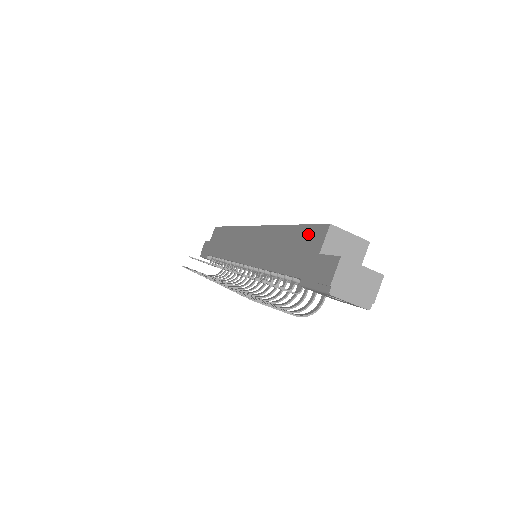
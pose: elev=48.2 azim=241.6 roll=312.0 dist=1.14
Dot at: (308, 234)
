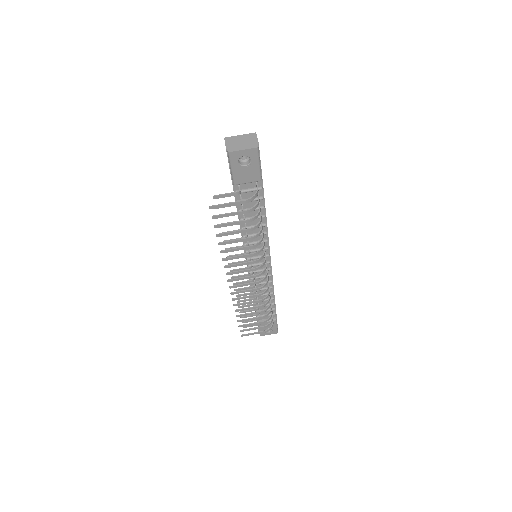
Dot at: occluded
